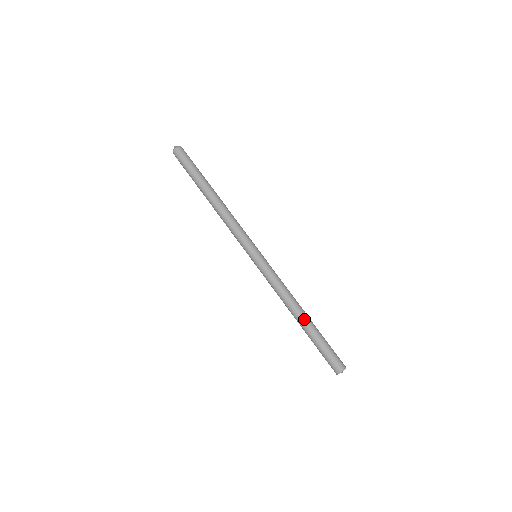
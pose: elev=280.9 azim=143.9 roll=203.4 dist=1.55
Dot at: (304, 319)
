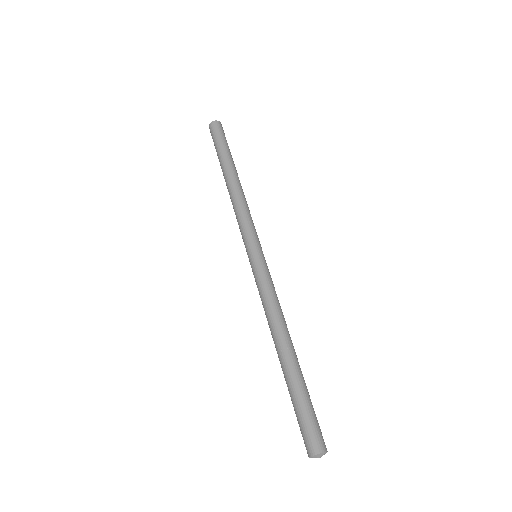
Dot at: (282, 356)
